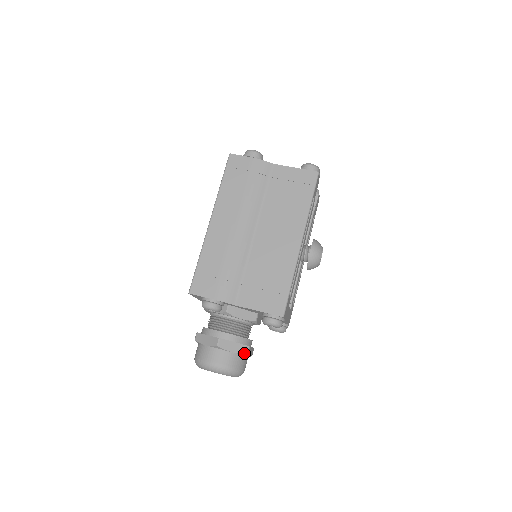
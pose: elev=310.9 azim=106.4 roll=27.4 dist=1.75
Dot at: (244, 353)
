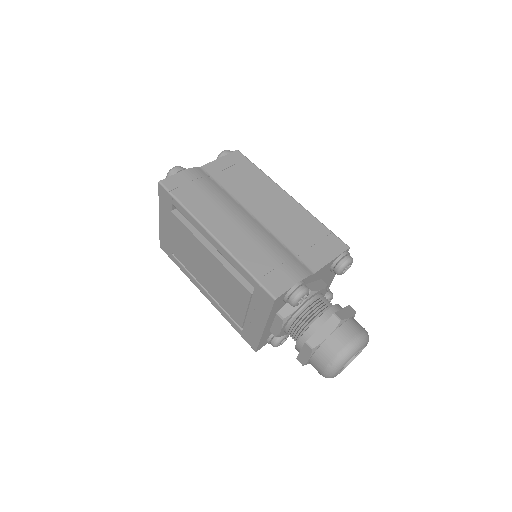
Dot at: (354, 312)
